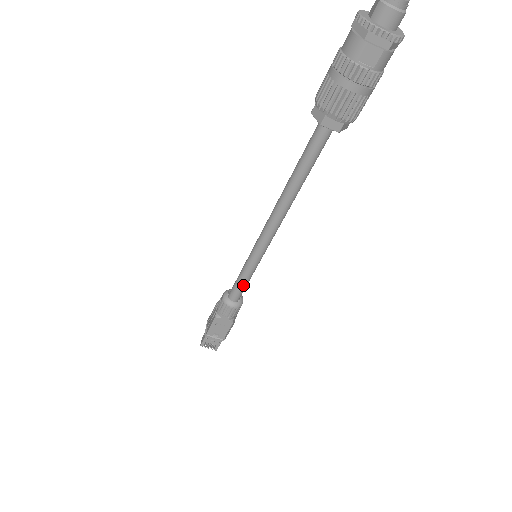
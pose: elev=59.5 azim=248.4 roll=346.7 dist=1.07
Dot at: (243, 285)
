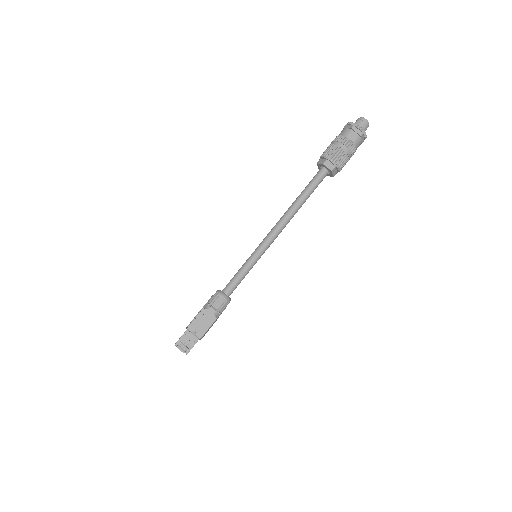
Dot at: (239, 279)
